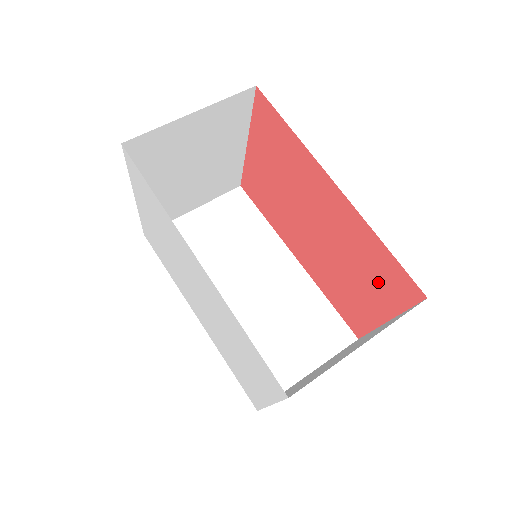
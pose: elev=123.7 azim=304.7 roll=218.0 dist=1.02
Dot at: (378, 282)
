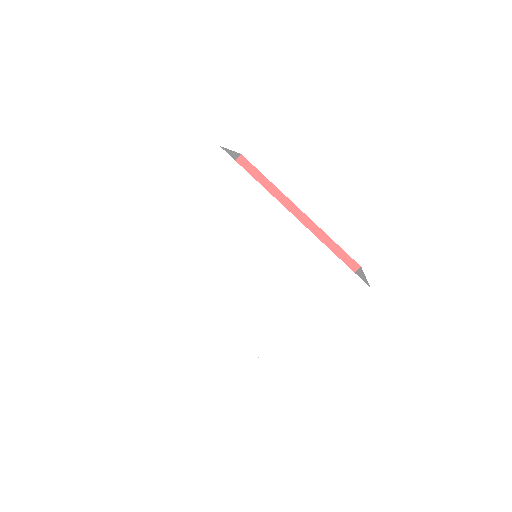
Dot at: occluded
